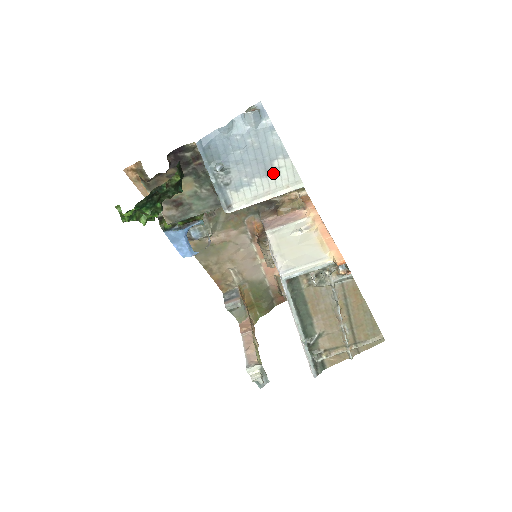
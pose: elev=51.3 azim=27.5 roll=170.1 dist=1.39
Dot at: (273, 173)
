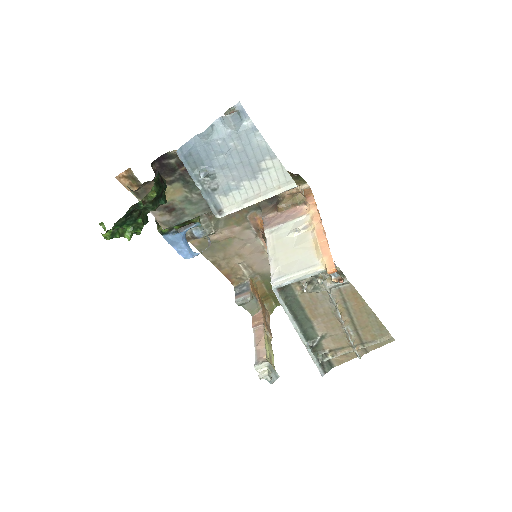
Dot at: (262, 175)
